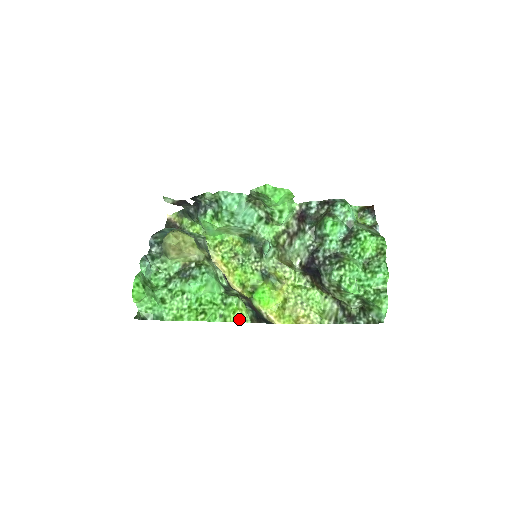
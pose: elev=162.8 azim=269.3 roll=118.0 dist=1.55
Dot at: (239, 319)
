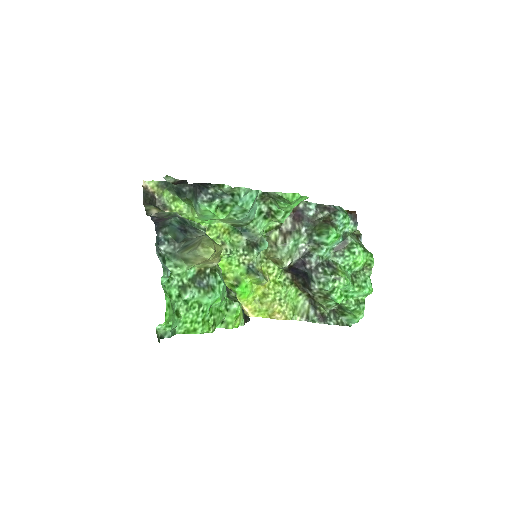
Dot at: (238, 324)
